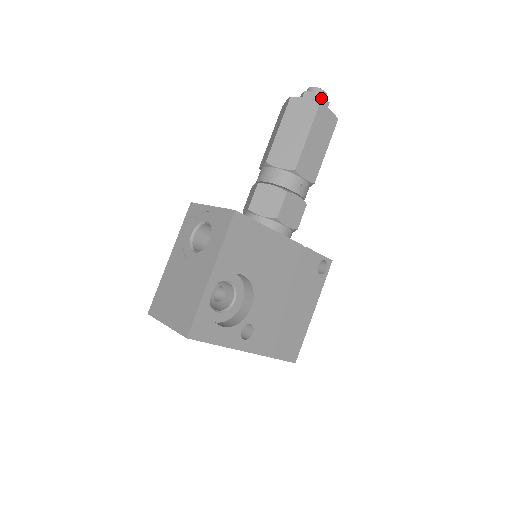
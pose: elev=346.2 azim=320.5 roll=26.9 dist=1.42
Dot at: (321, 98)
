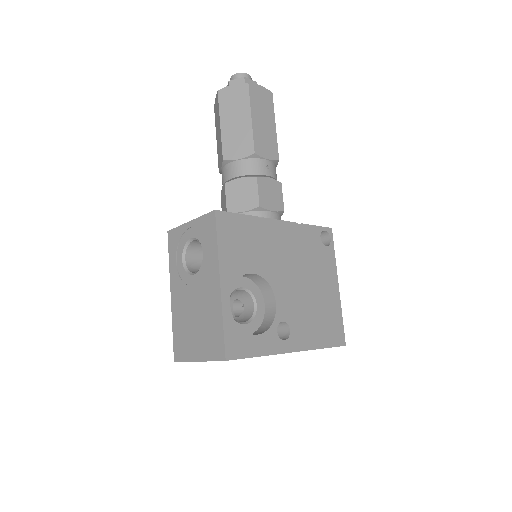
Dot at: (247, 80)
